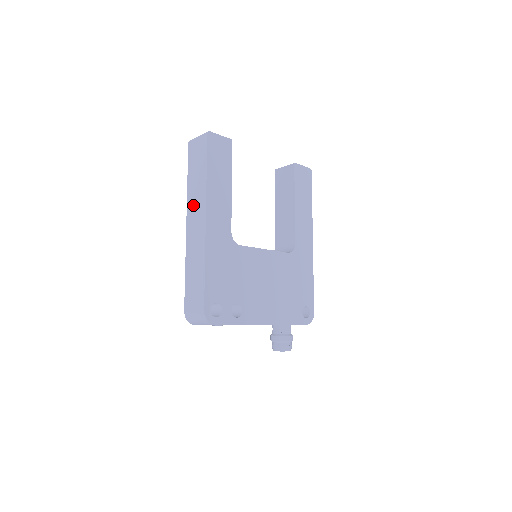
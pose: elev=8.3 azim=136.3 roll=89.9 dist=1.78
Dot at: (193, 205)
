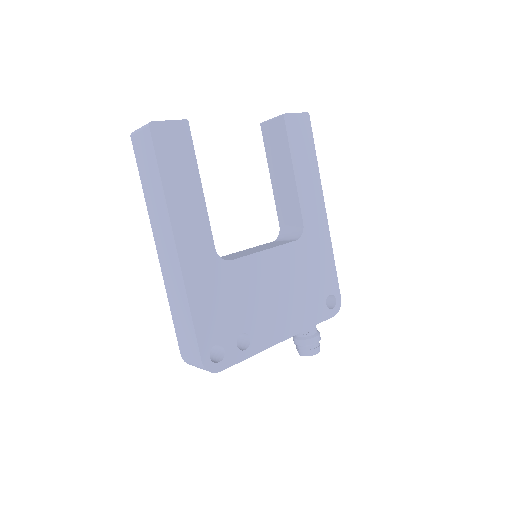
Dot at: (157, 226)
